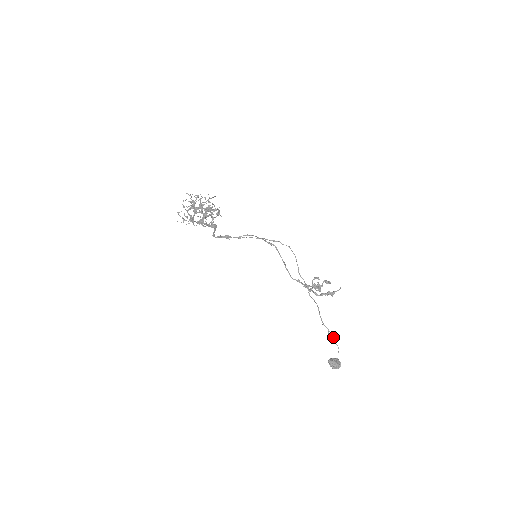
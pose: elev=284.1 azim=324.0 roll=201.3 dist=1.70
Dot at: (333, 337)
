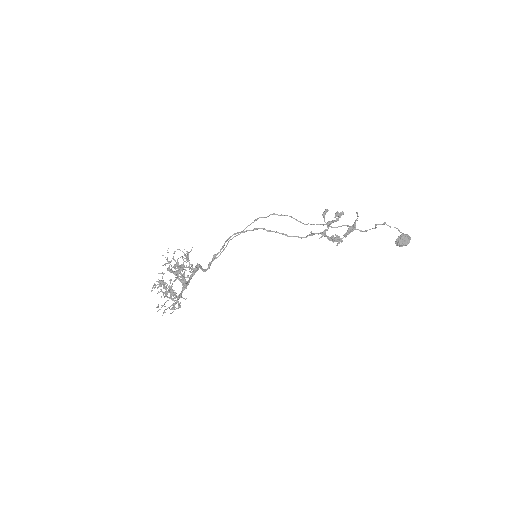
Dot at: (383, 224)
